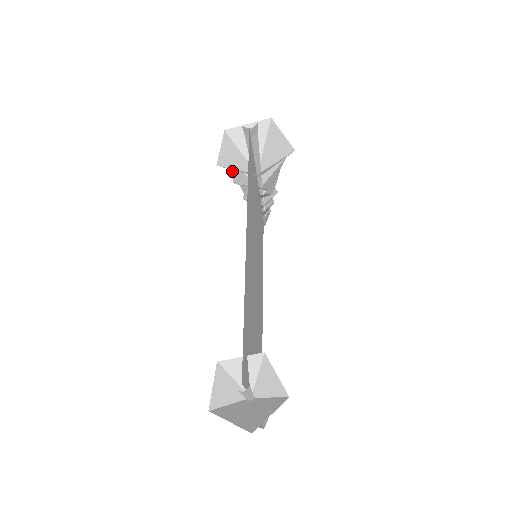
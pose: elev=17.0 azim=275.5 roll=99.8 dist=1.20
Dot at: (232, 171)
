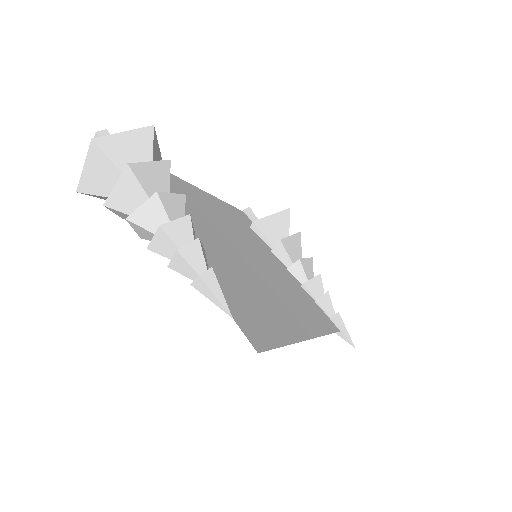
Dot at: occluded
